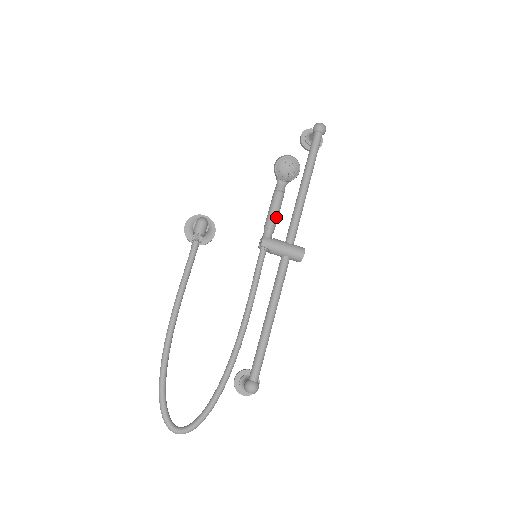
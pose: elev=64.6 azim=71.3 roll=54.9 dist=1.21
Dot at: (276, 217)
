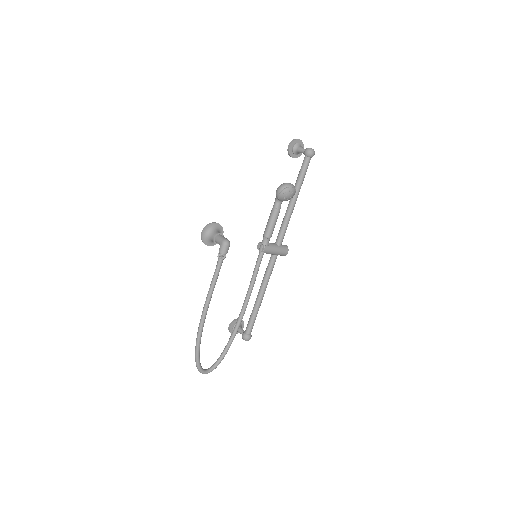
Dot at: occluded
